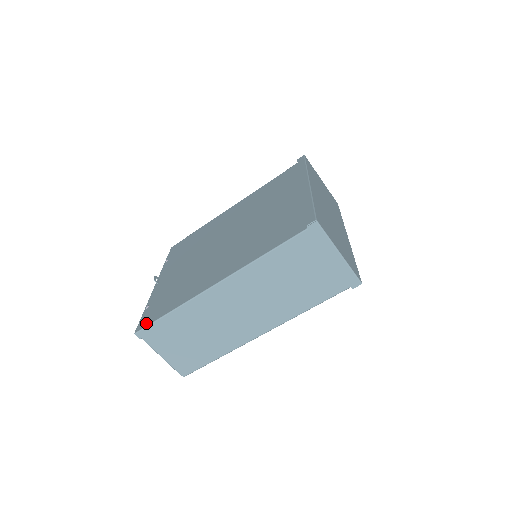
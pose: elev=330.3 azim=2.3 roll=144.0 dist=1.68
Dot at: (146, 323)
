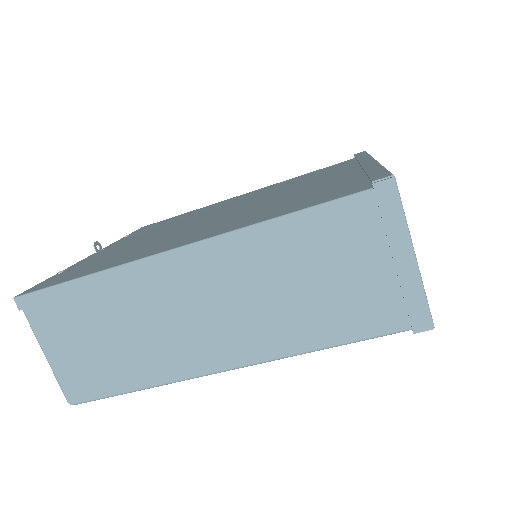
Dot at: (40, 287)
